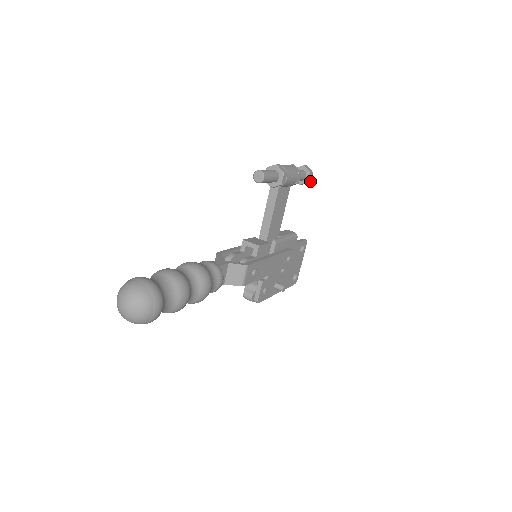
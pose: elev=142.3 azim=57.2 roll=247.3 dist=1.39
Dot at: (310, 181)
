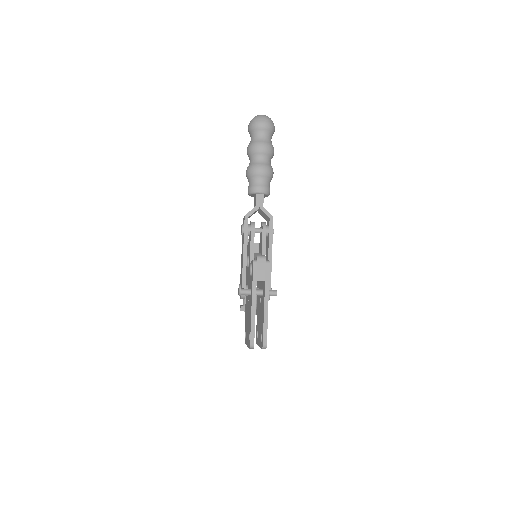
Dot at: occluded
